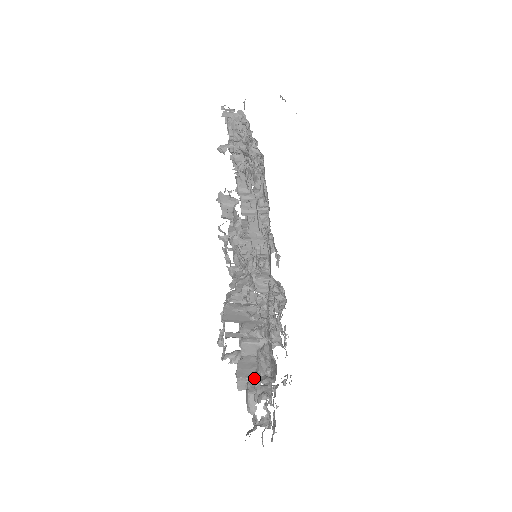
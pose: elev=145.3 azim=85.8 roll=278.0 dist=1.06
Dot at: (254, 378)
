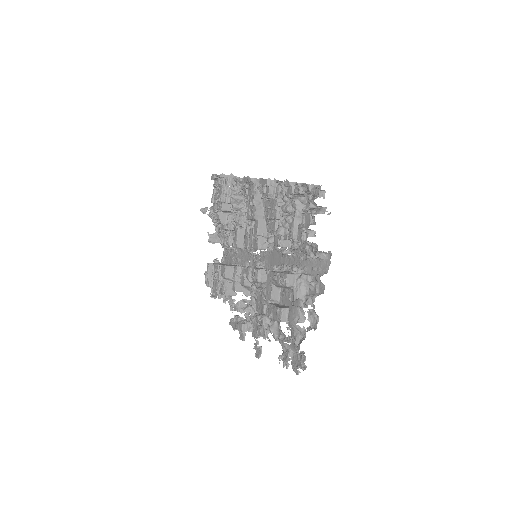
Dot at: (294, 305)
